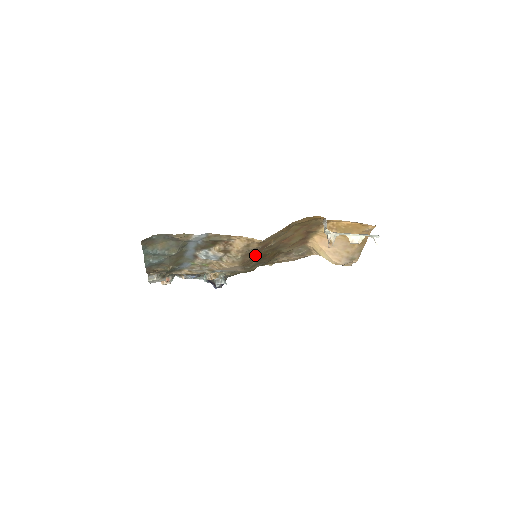
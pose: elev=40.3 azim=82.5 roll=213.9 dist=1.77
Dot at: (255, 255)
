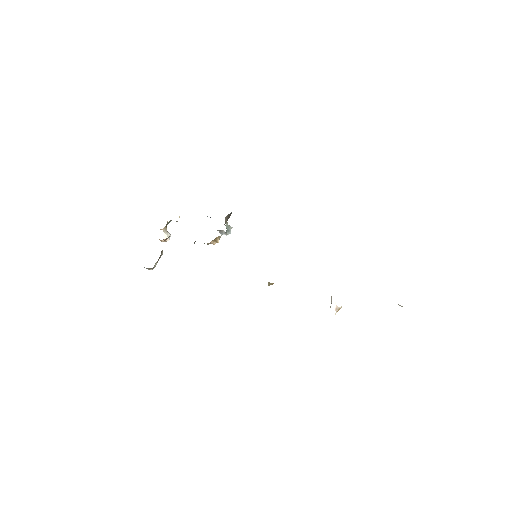
Dot at: occluded
